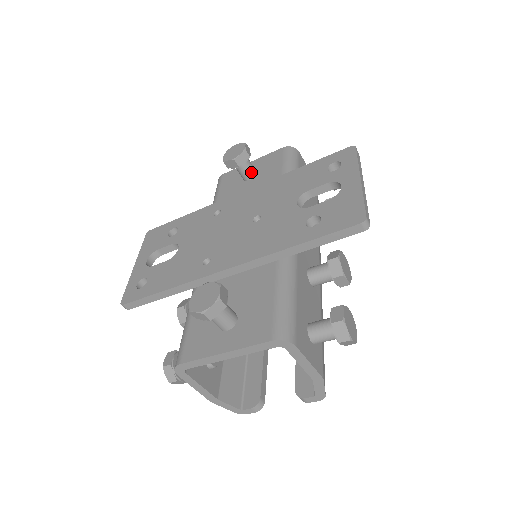
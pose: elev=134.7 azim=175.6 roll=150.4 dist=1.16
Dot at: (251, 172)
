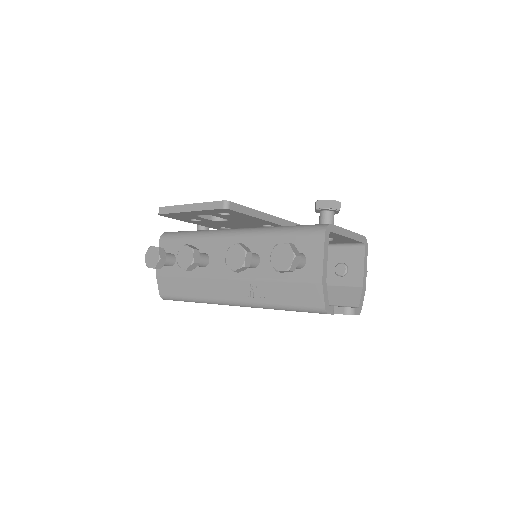
Dot at: occluded
